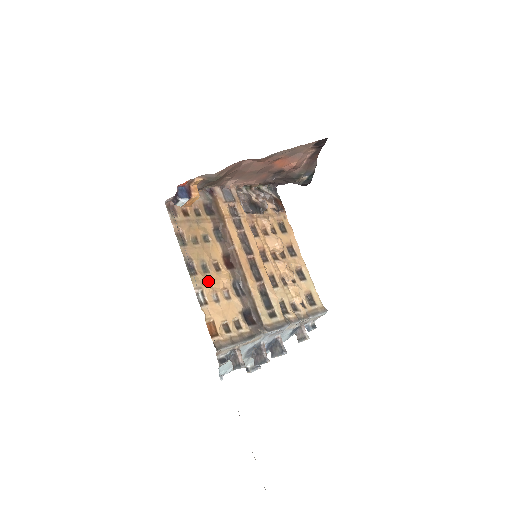
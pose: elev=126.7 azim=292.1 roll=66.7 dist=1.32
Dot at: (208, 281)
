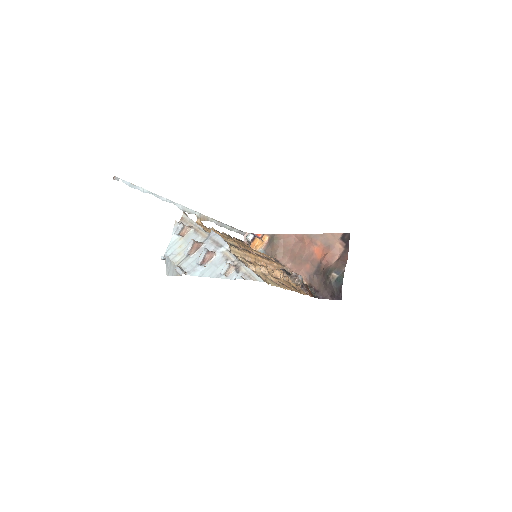
Dot at: occluded
